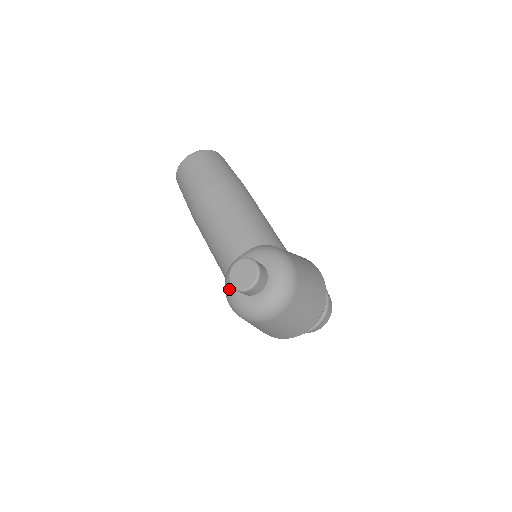
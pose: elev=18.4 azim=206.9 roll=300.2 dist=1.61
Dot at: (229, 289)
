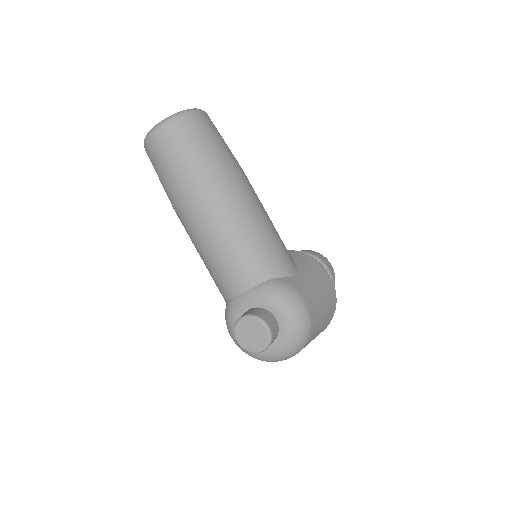
Dot at: (232, 329)
